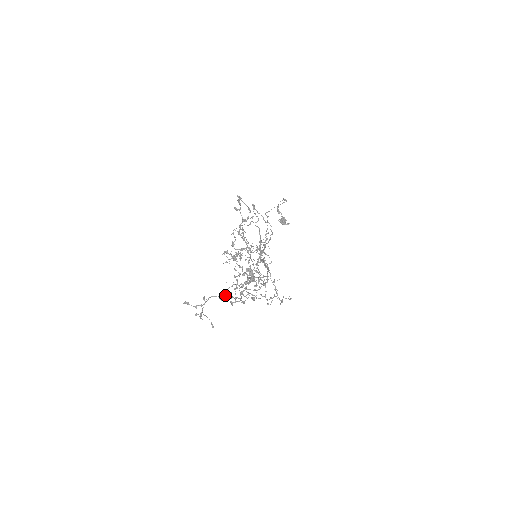
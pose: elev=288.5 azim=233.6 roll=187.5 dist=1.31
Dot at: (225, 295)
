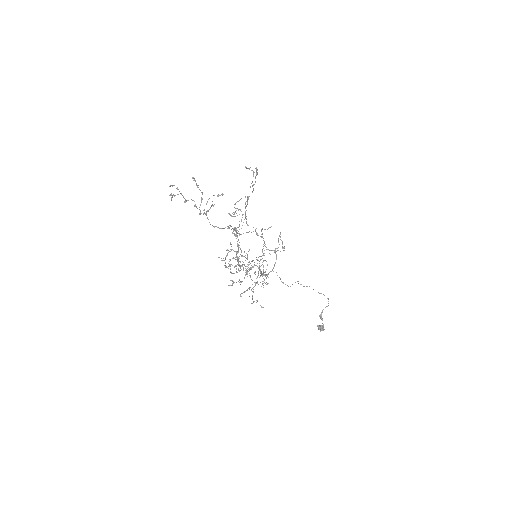
Dot at: (194, 178)
